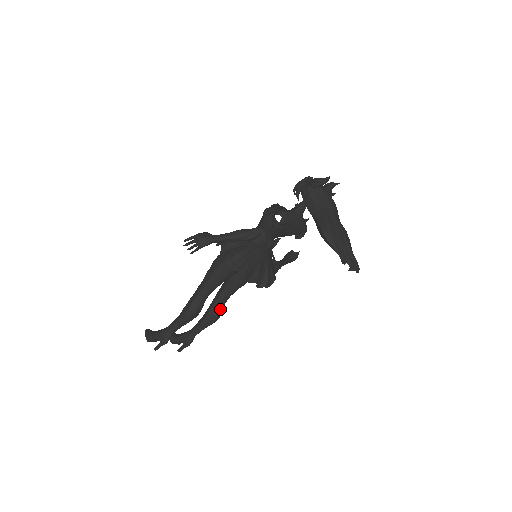
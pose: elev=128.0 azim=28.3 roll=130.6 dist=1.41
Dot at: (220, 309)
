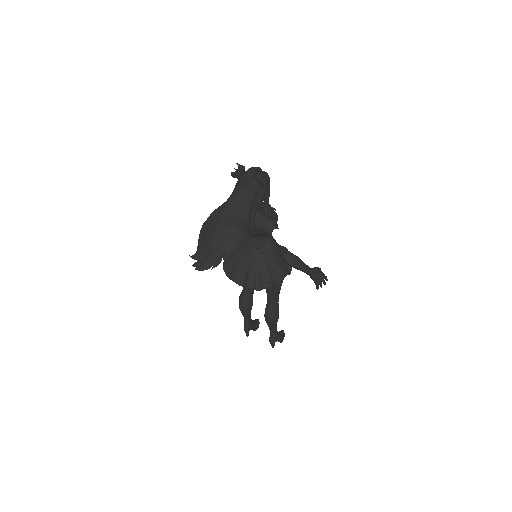
Dot at: (268, 310)
